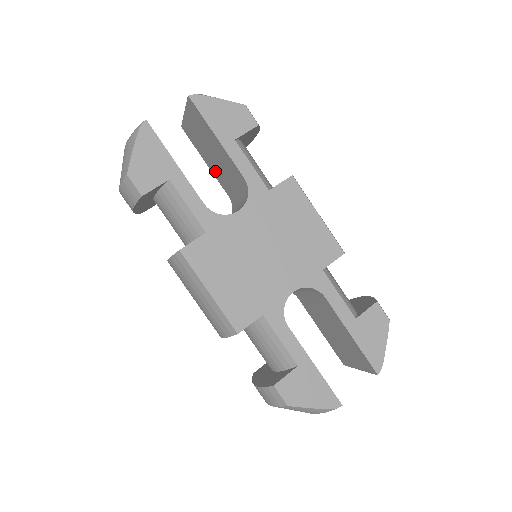
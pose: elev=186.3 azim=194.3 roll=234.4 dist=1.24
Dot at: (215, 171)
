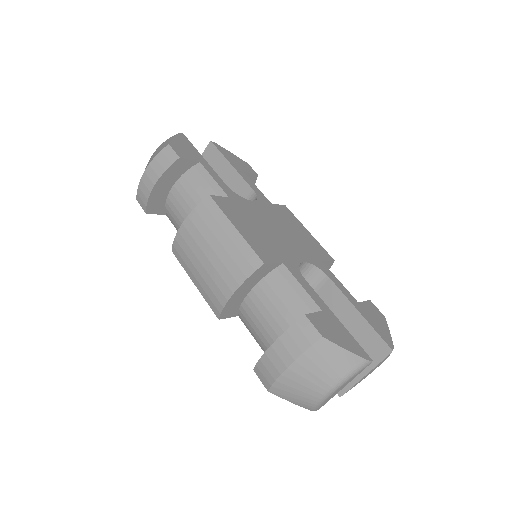
Dot at: occluded
